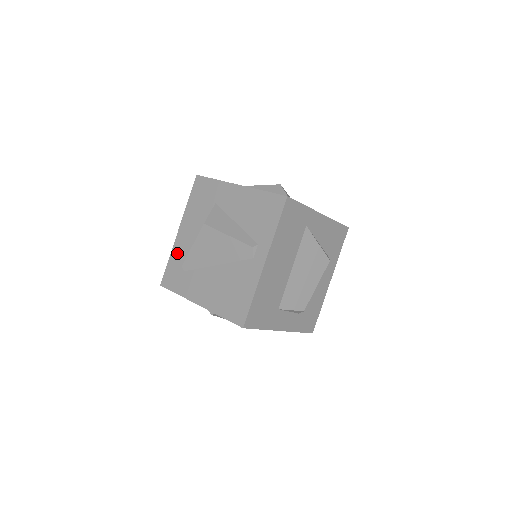
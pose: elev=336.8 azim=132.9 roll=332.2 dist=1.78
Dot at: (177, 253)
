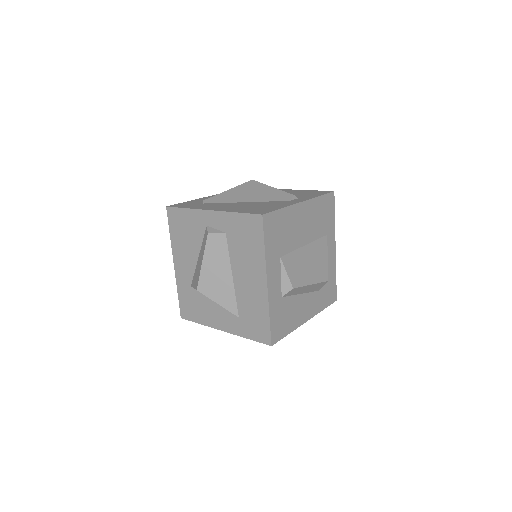
Dot at: (200, 200)
